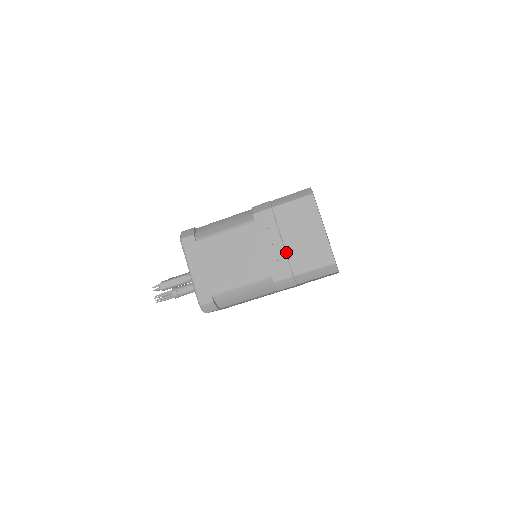
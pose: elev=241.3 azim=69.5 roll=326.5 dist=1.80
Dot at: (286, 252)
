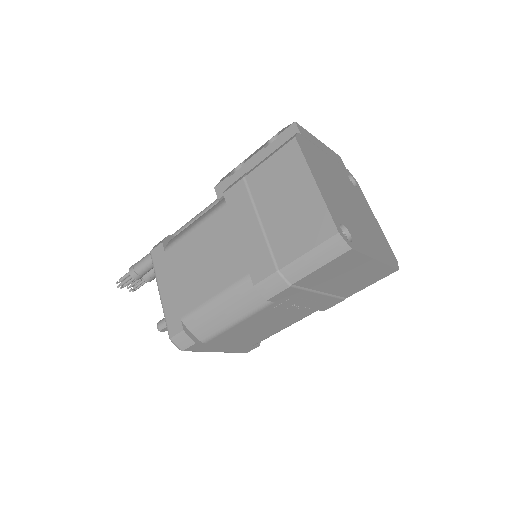
Dot at: (330, 294)
